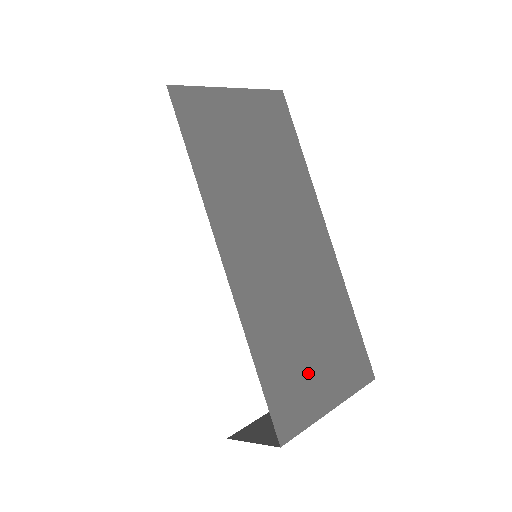
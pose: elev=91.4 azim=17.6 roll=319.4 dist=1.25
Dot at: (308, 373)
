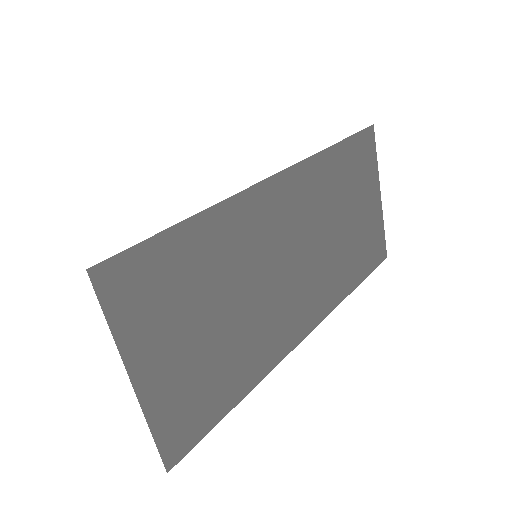
Dot at: (178, 319)
